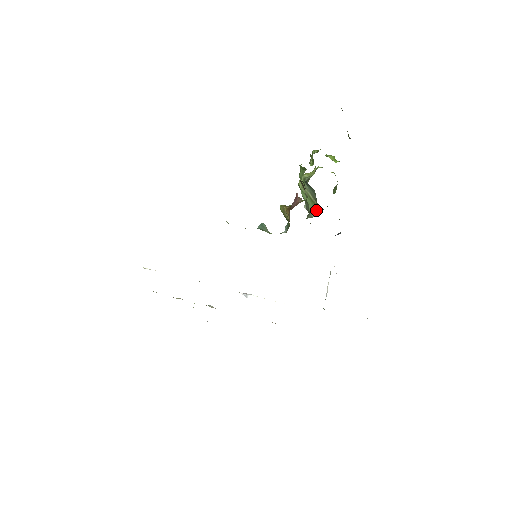
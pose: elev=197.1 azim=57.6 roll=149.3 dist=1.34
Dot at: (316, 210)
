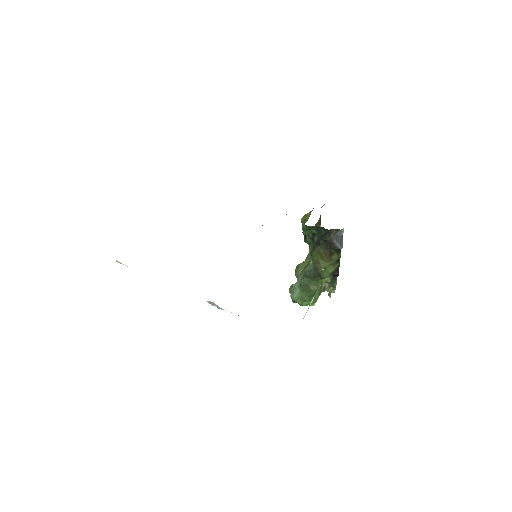
Dot at: occluded
